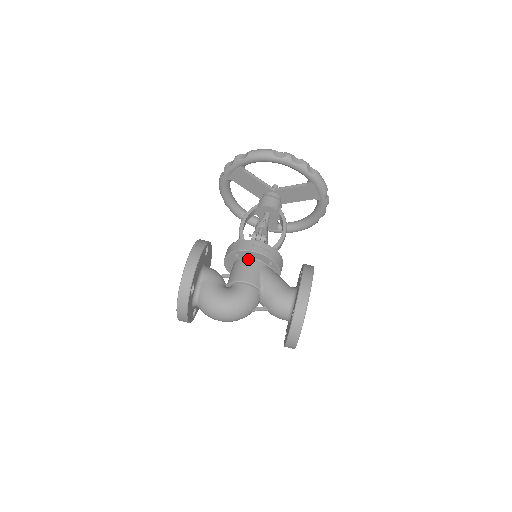
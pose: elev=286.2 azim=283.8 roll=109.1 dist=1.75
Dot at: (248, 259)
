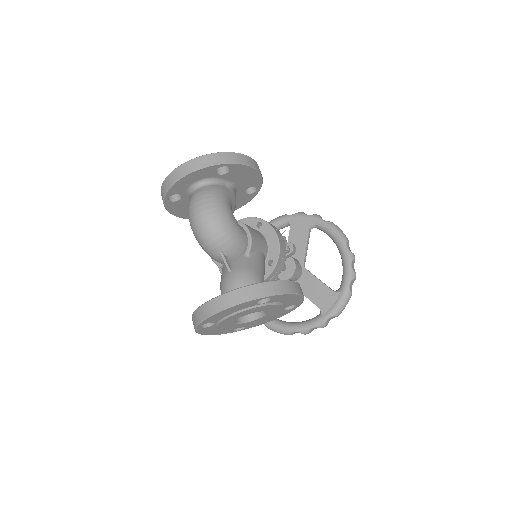
Dot at: (264, 236)
